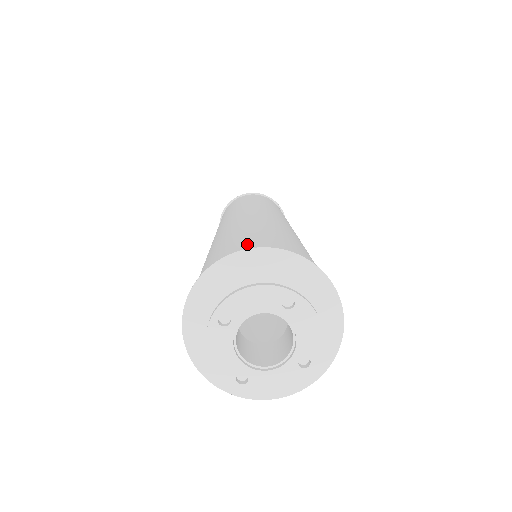
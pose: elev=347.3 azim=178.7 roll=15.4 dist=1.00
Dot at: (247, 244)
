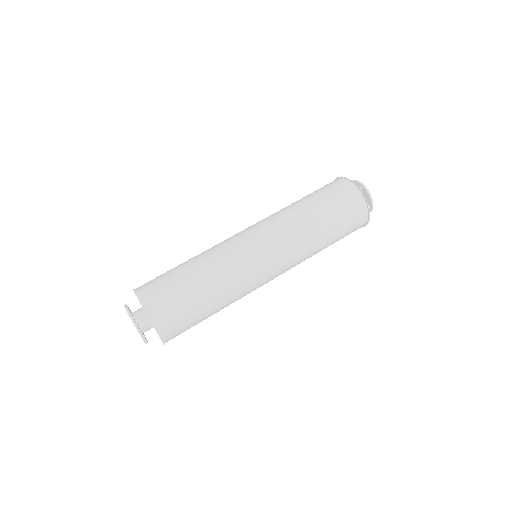
Dot at: (169, 317)
